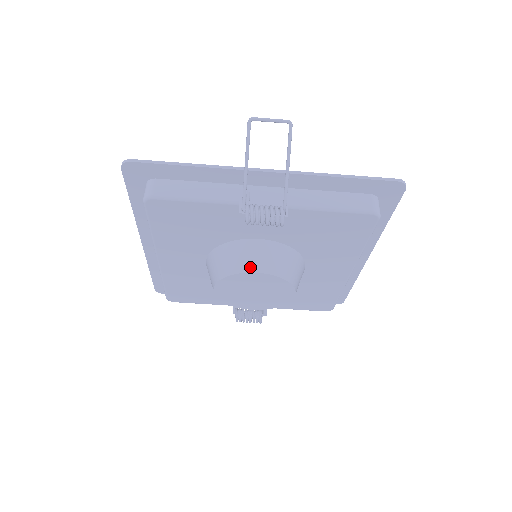
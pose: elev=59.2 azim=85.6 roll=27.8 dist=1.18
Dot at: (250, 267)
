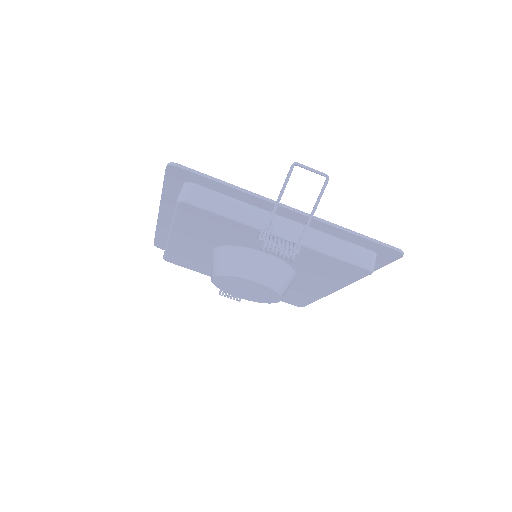
Dot at: (251, 275)
